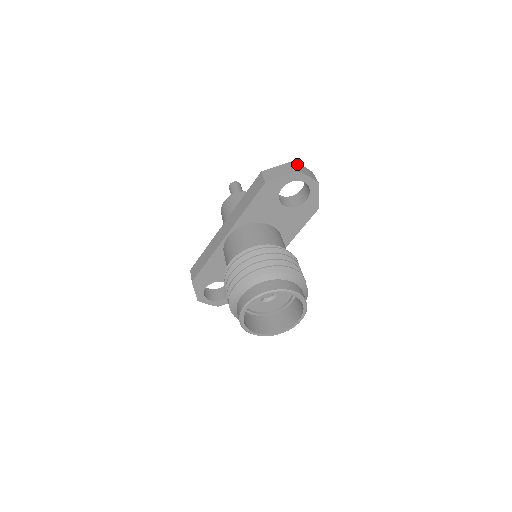
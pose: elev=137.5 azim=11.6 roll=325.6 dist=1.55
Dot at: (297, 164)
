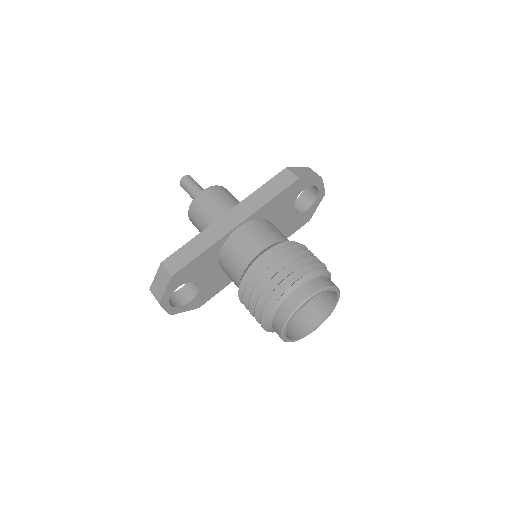
Dot at: occluded
